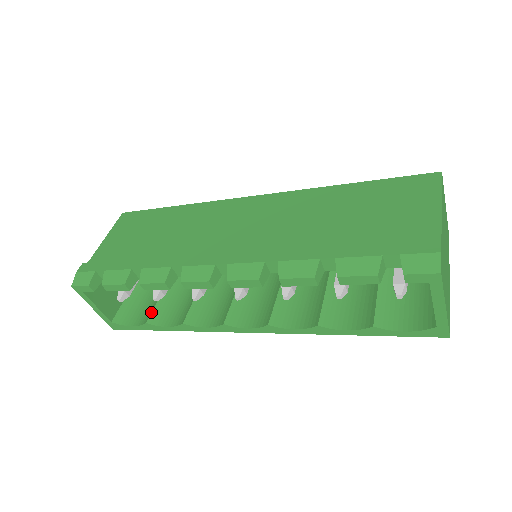
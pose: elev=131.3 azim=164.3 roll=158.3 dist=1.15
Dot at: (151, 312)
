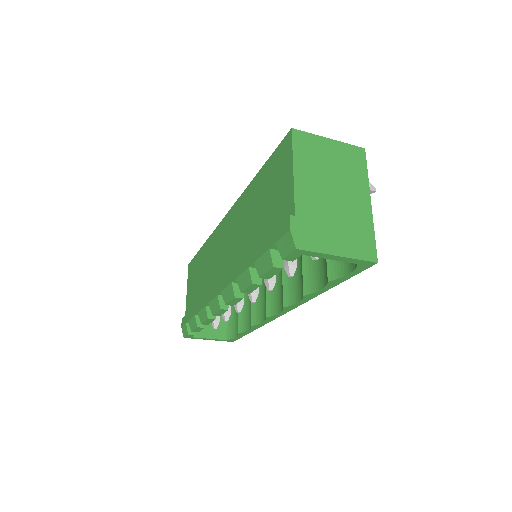
Dot at: (238, 324)
